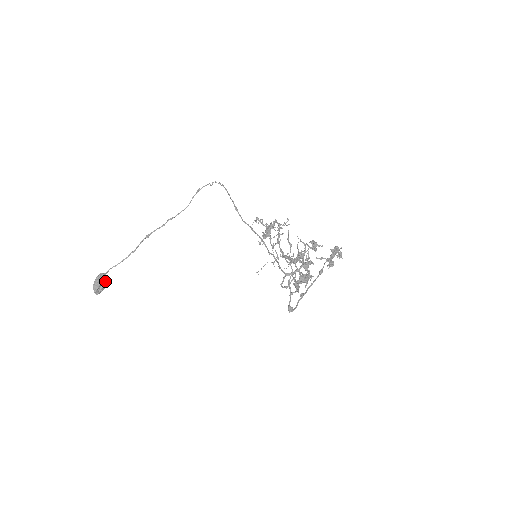
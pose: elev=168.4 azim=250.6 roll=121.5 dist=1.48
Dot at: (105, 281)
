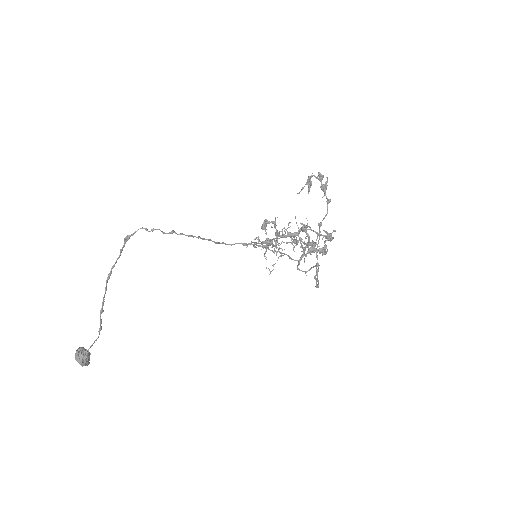
Dot at: (89, 355)
